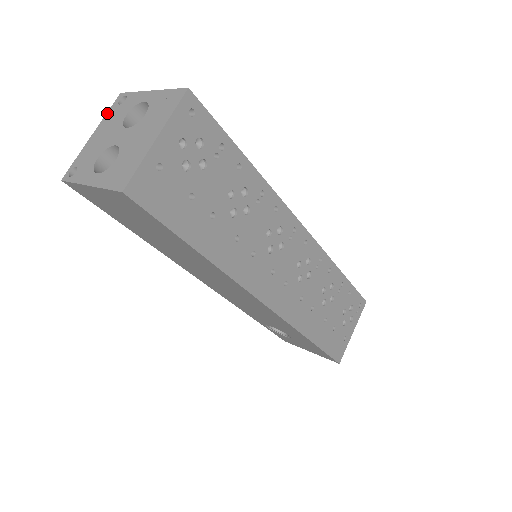
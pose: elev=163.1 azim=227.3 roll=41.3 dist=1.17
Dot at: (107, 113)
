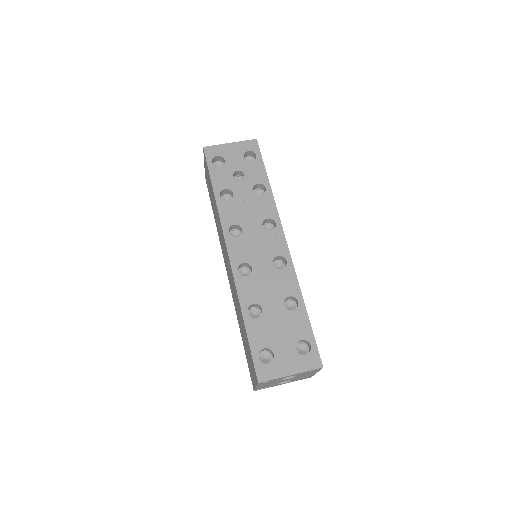
Dot at: (258, 385)
